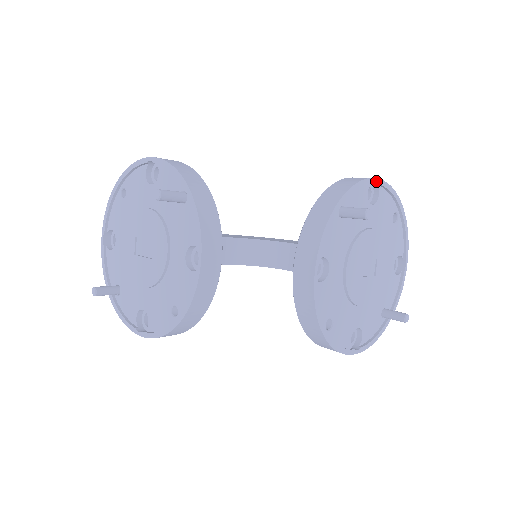
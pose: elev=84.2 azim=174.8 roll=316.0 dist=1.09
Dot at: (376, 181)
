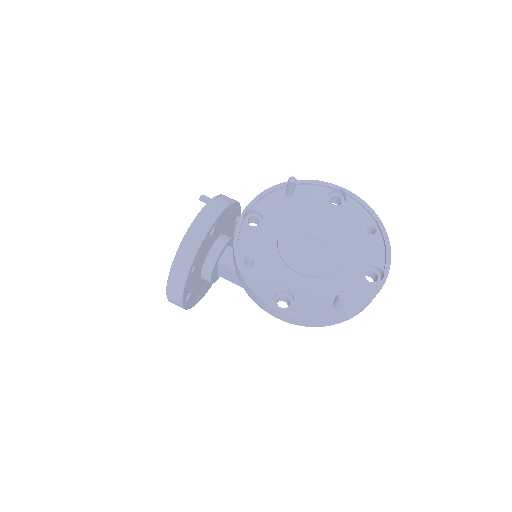
Dot at: (339, 188)
